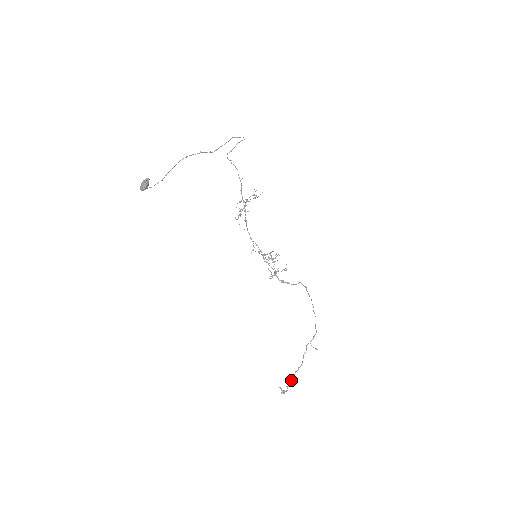
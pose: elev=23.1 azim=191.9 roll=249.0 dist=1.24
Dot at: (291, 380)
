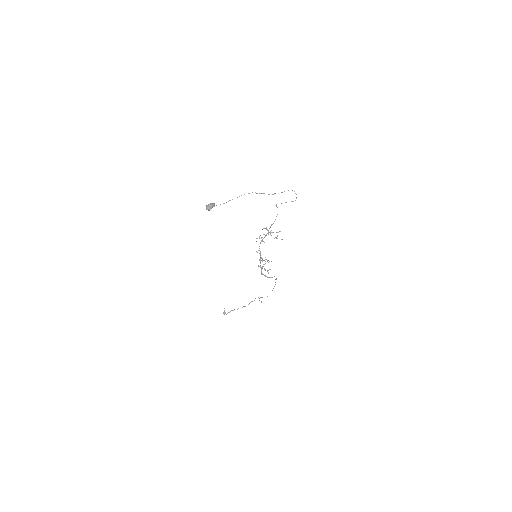
Dot at: (233, 310)
